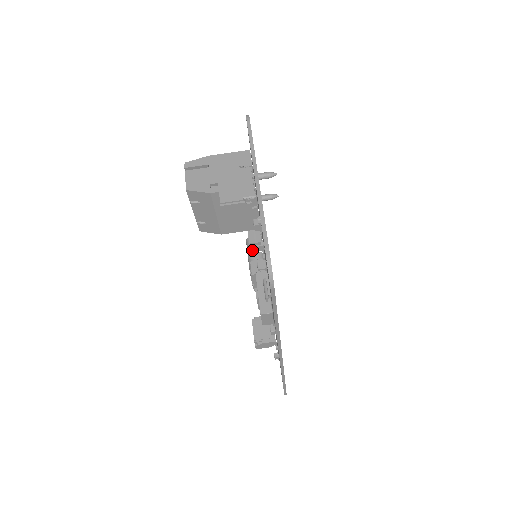
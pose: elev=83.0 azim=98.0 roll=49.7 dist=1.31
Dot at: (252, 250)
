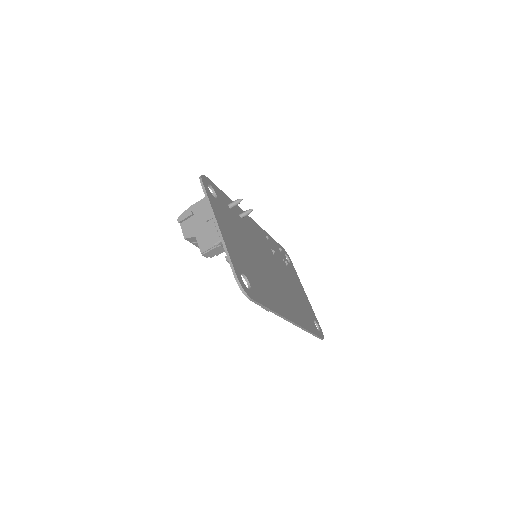
Dot at: occluded
